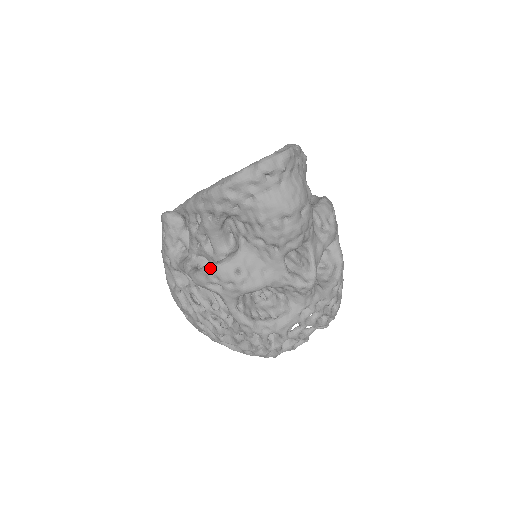
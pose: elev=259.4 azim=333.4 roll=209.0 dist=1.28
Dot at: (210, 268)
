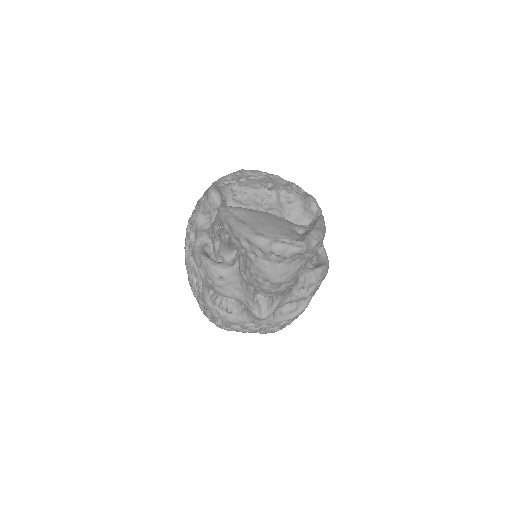
Dot at: (205, 262)
